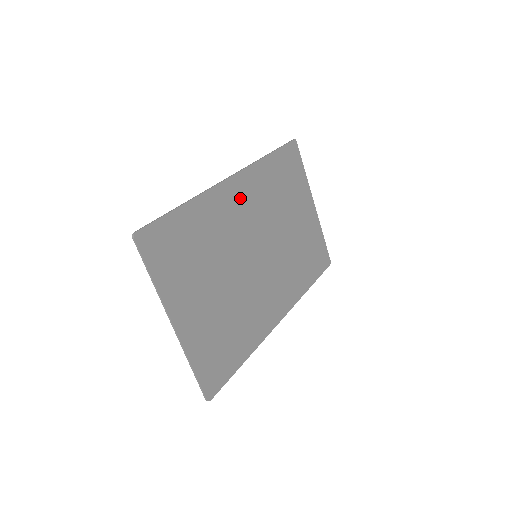
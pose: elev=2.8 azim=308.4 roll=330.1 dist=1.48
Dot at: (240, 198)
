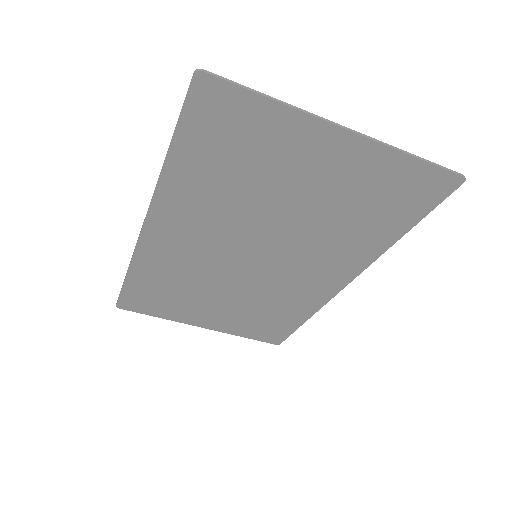
Dot at: (176, 234)
